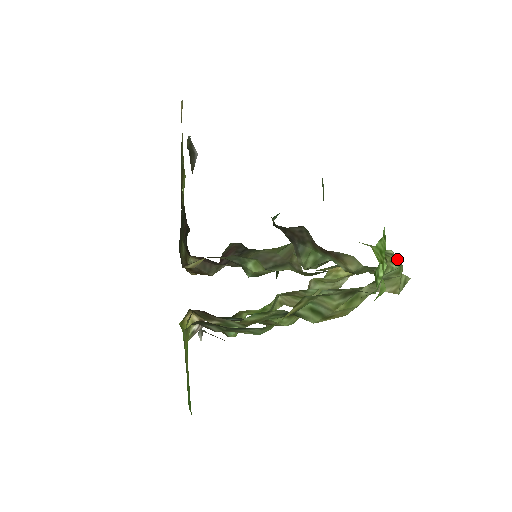
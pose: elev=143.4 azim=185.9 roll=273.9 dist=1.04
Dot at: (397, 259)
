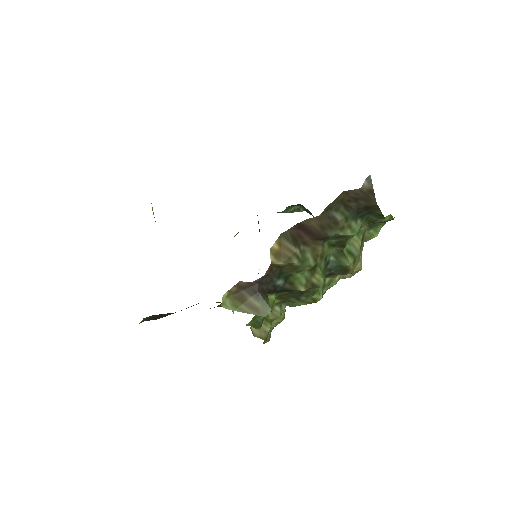
Dot at: occluded
